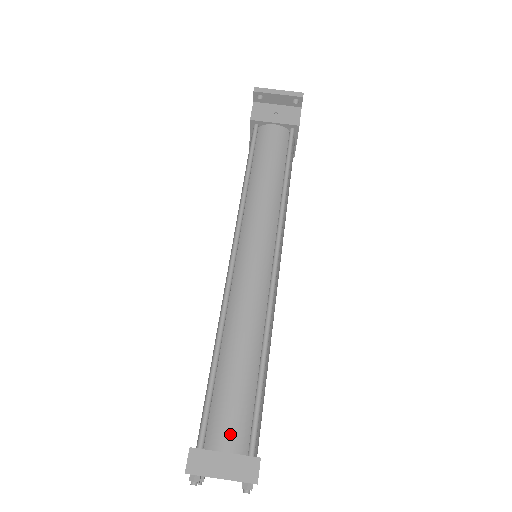
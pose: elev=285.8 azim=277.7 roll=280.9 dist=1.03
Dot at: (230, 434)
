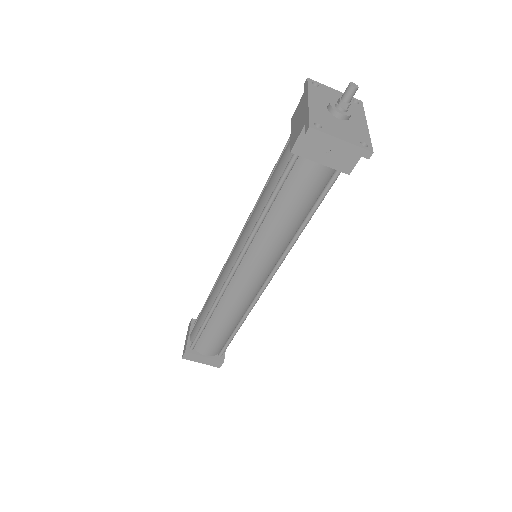
Dot at: (209, 351)
